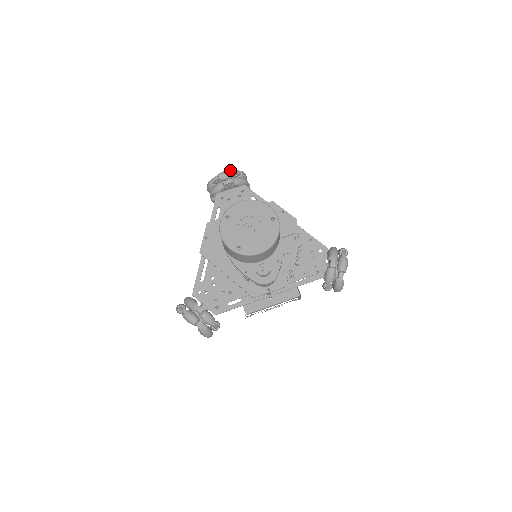
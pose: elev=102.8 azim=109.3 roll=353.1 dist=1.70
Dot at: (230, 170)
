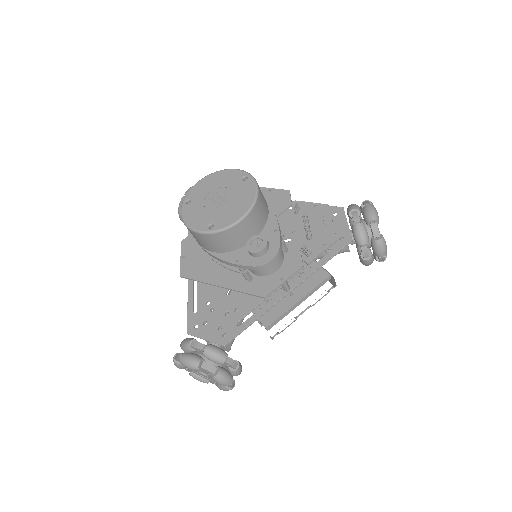
Dot at: occluded
